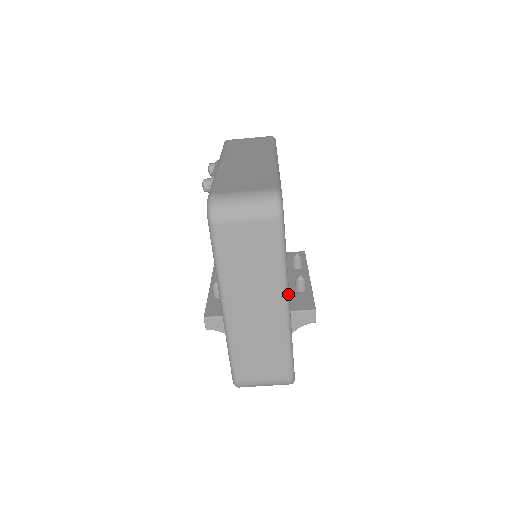
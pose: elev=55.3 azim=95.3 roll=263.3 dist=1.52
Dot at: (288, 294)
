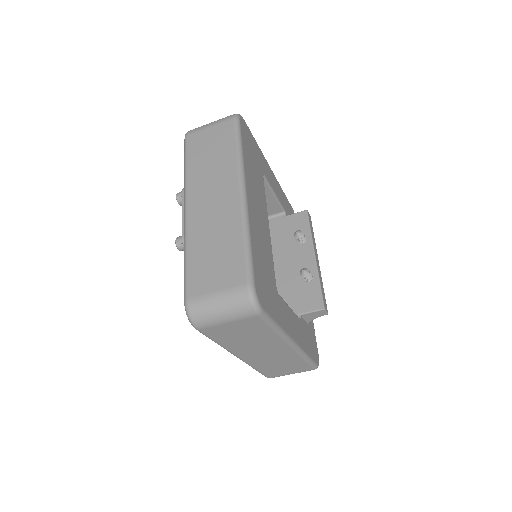
Dot at: (290, 339)
